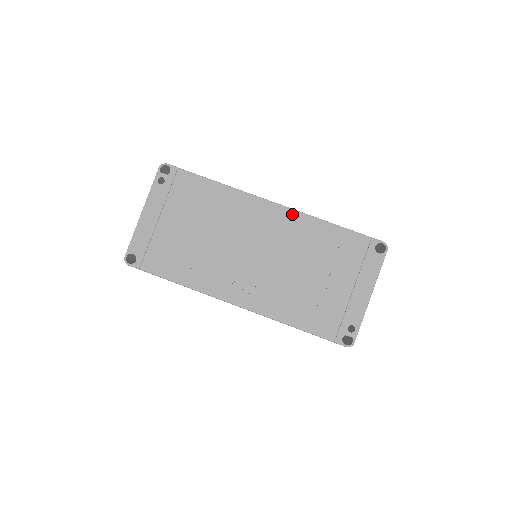
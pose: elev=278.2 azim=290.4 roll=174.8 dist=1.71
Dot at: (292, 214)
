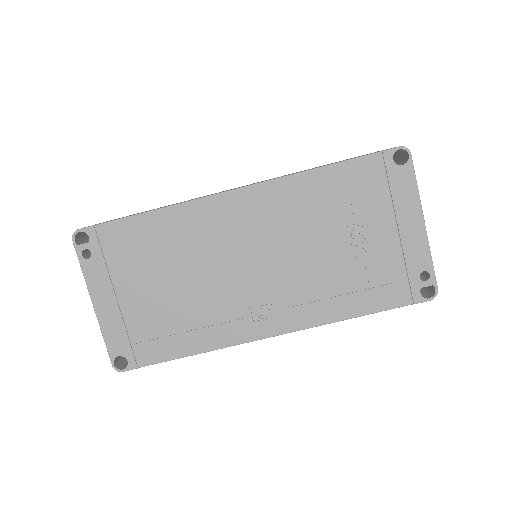
Dot at: (266, 189)
